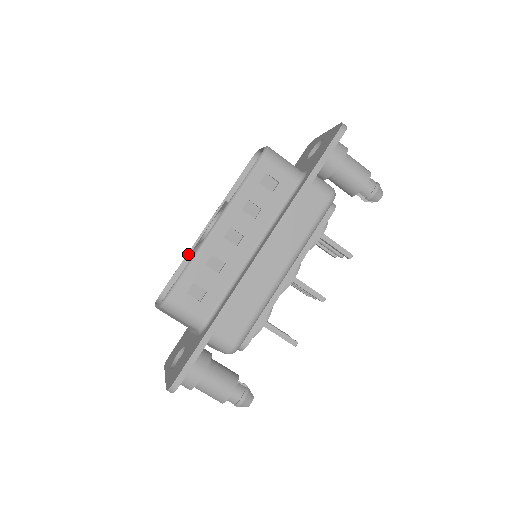
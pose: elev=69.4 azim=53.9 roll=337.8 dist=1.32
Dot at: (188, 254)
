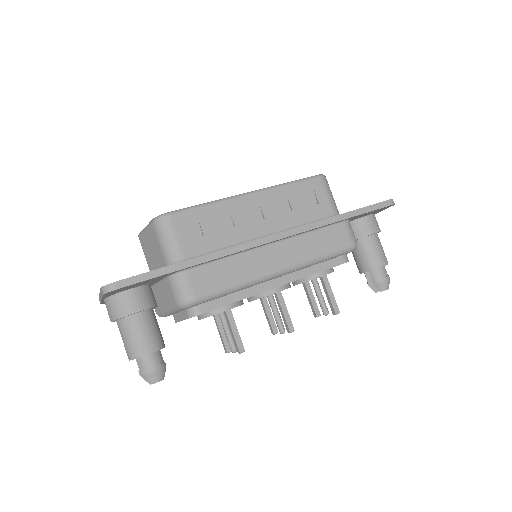
Dot at: occluded
